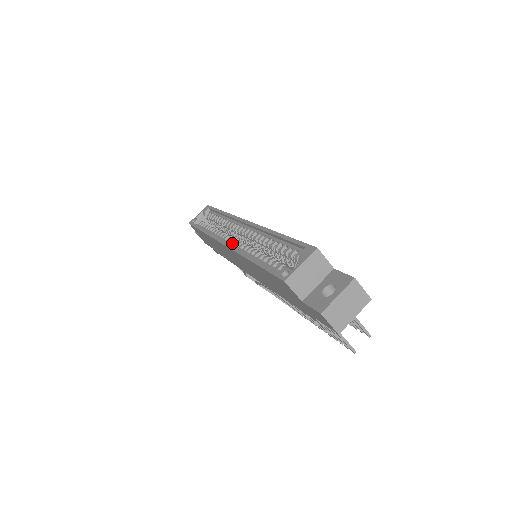
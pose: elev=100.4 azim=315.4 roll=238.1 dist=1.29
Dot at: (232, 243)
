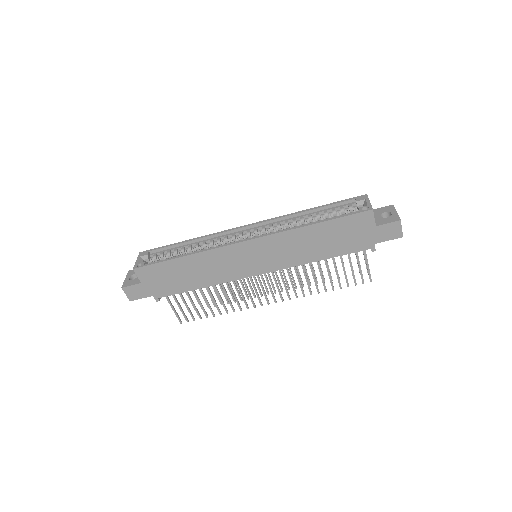
Dot at: occluded
